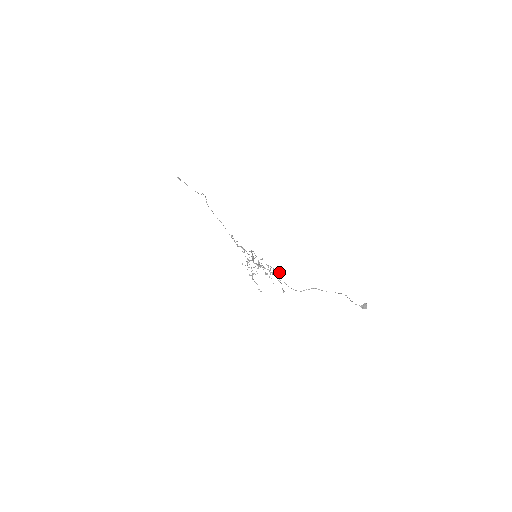
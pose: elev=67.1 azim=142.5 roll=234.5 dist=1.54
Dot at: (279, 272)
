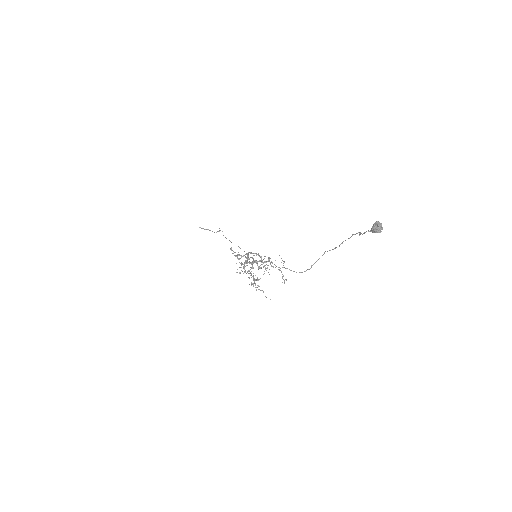
Dot at: (282, 260)
